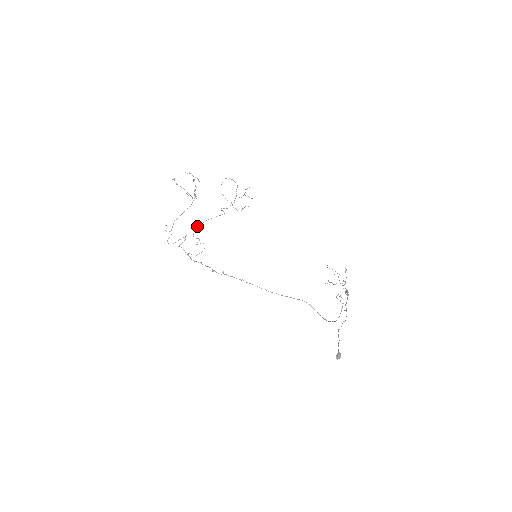
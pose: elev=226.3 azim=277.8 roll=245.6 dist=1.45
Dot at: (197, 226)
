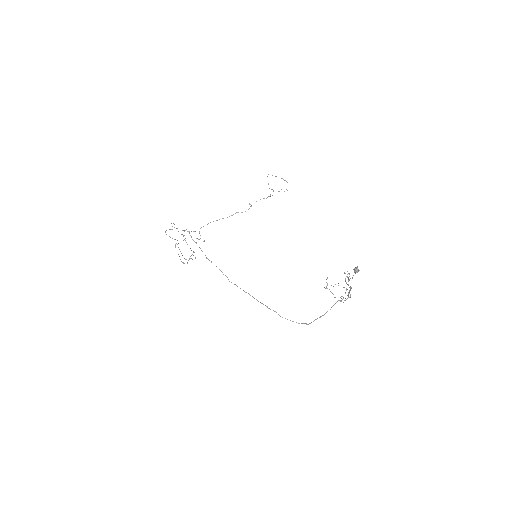
Dot at: (210, 222)
